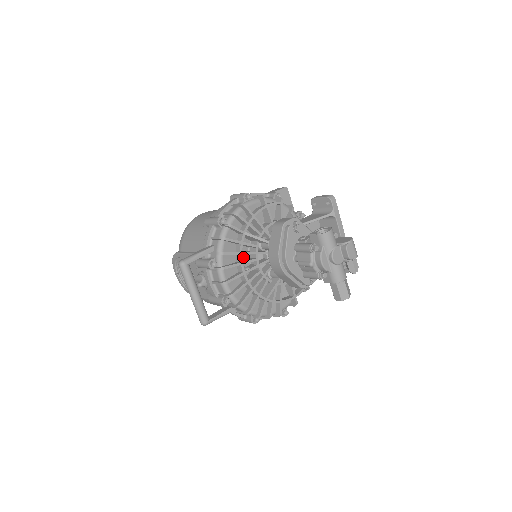
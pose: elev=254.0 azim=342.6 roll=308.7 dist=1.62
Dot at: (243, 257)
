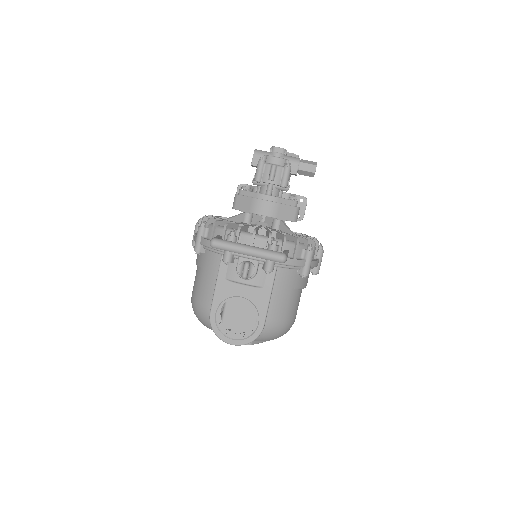
Dot at: occluded
